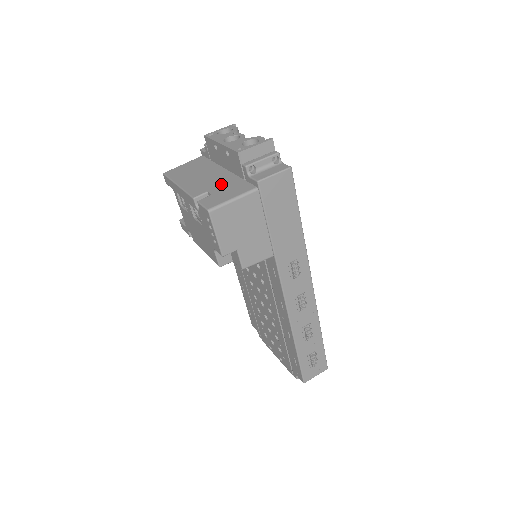
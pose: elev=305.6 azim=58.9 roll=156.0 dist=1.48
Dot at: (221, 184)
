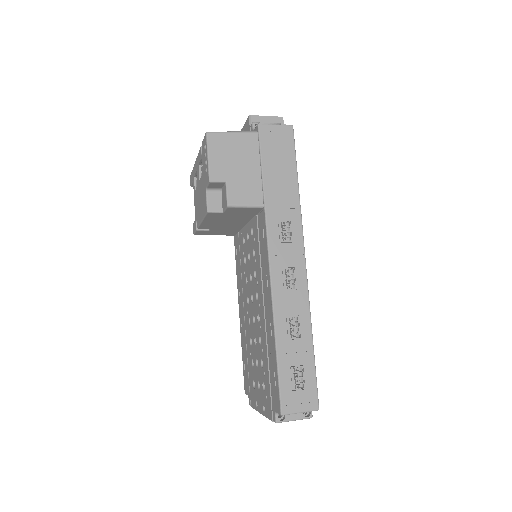
Dot at: occluded
